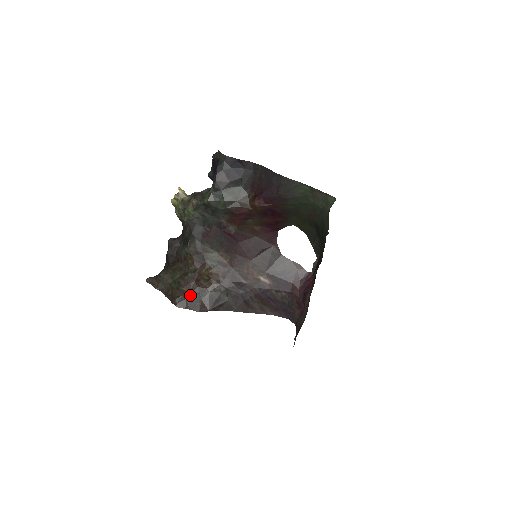
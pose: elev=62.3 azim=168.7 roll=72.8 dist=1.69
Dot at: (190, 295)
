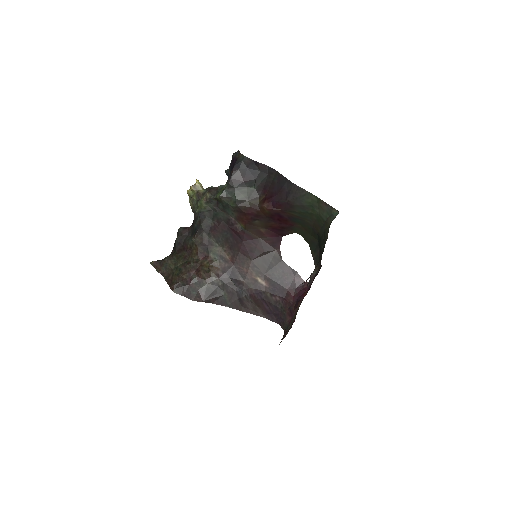
Dot at: (188, 283)
